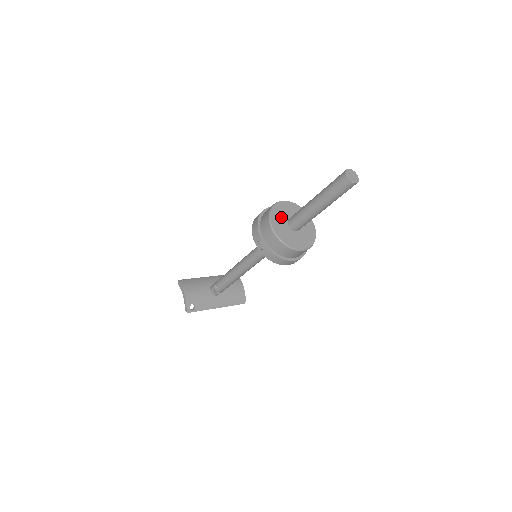
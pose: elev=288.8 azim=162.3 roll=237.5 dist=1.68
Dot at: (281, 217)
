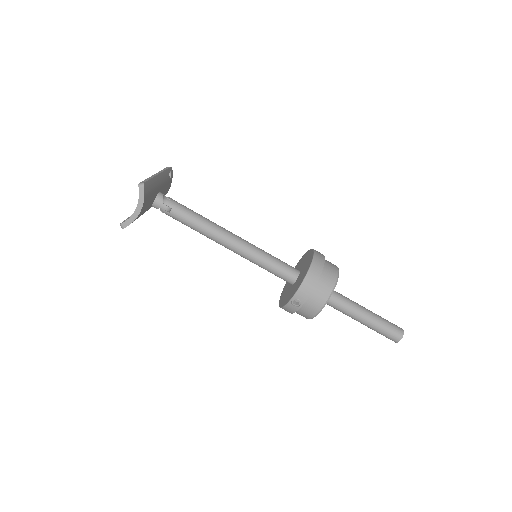
Dot at: occluded
